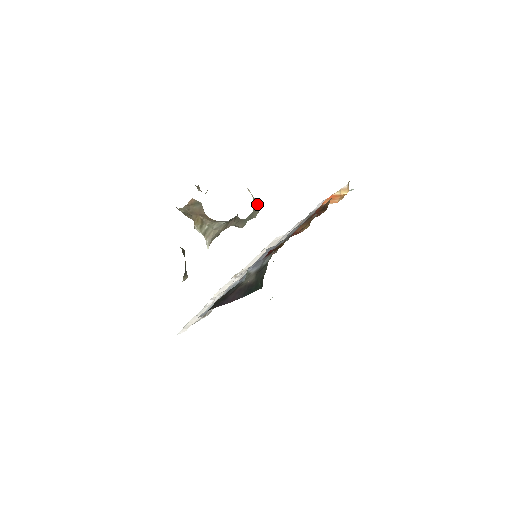
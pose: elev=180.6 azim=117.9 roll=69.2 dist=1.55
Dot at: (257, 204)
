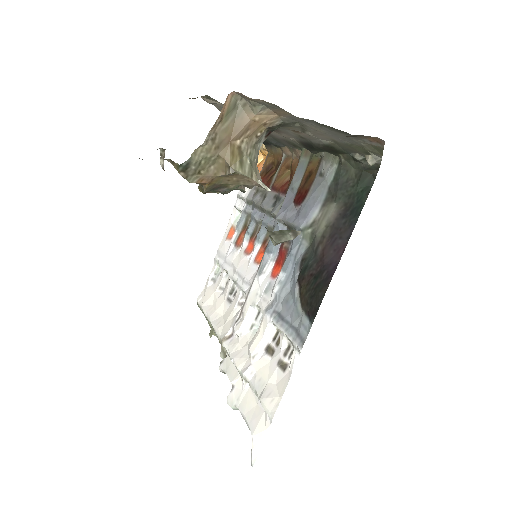
Dot at: occluded
